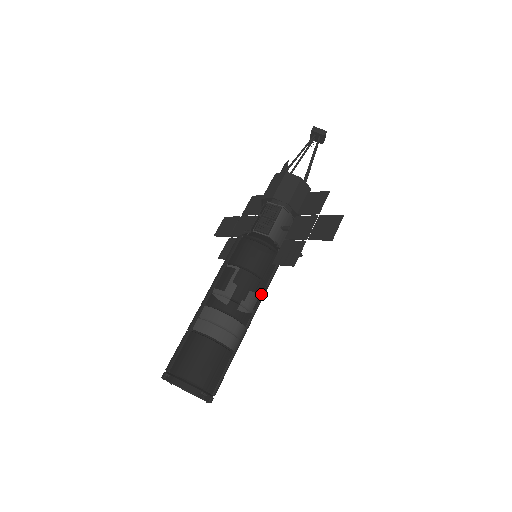
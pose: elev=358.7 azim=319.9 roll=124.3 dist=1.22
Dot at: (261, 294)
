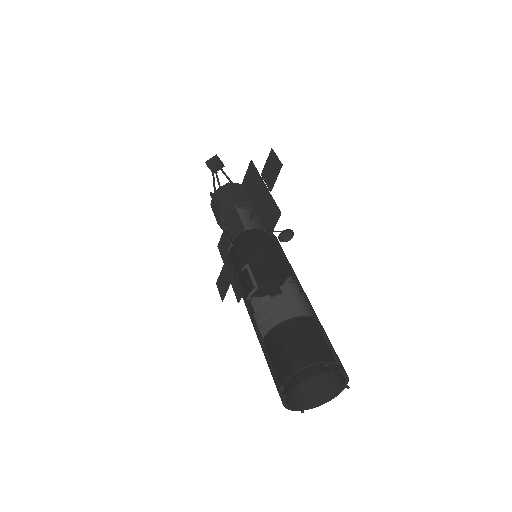
Dot at: (286, 265)
